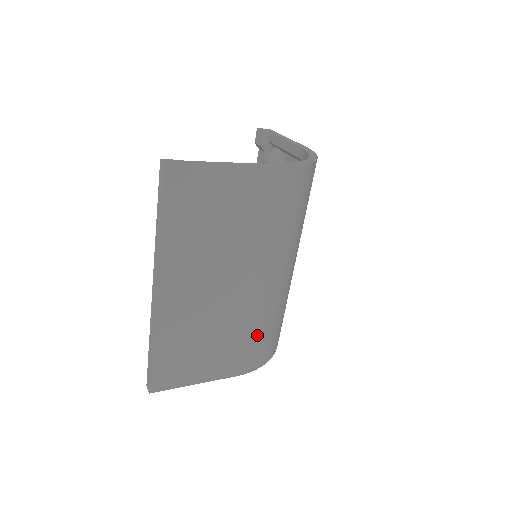
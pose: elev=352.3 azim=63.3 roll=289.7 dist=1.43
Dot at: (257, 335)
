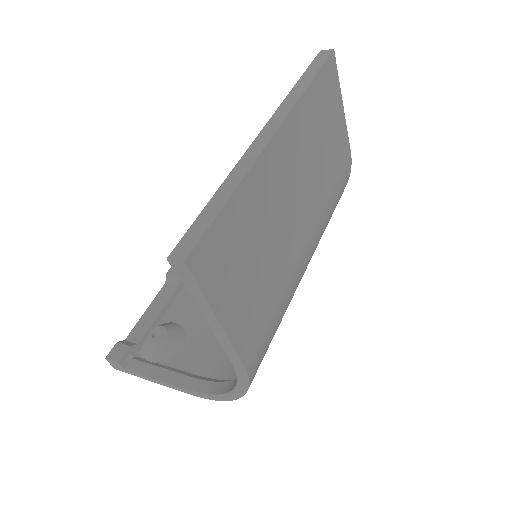
Dot at: (277, 317)
